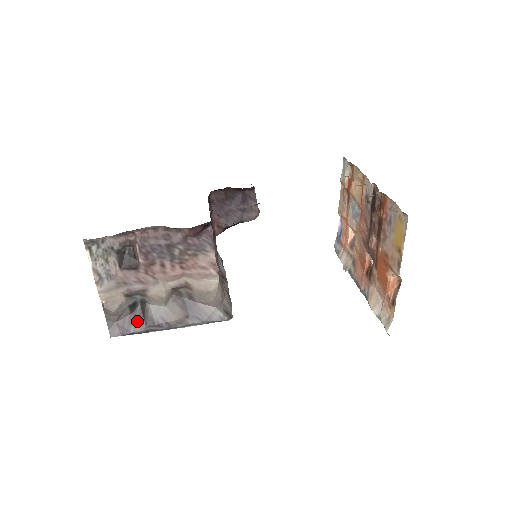
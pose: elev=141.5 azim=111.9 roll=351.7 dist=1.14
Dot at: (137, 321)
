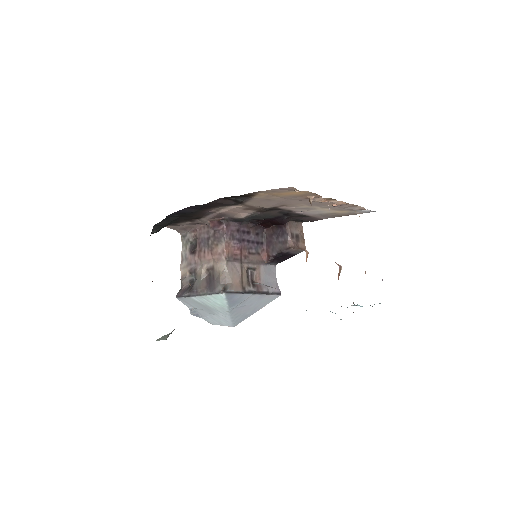
Dot at: (189, 290)
